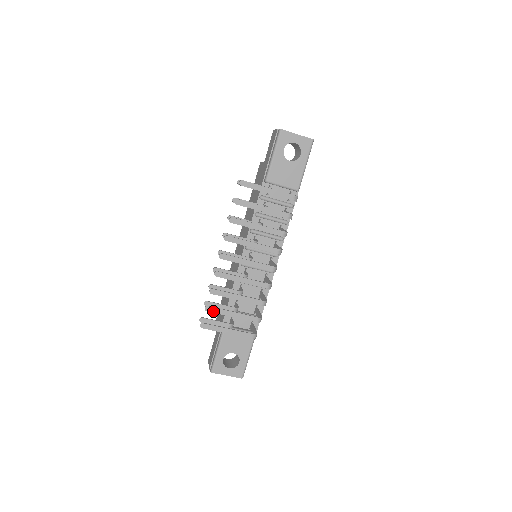
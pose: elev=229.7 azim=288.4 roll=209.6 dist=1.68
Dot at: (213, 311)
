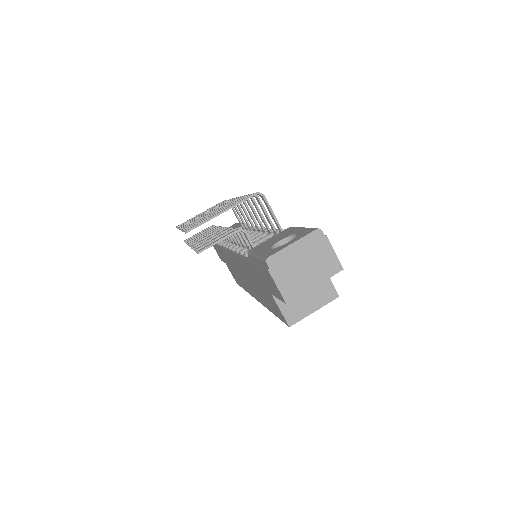
Dot at: (194, 225)
